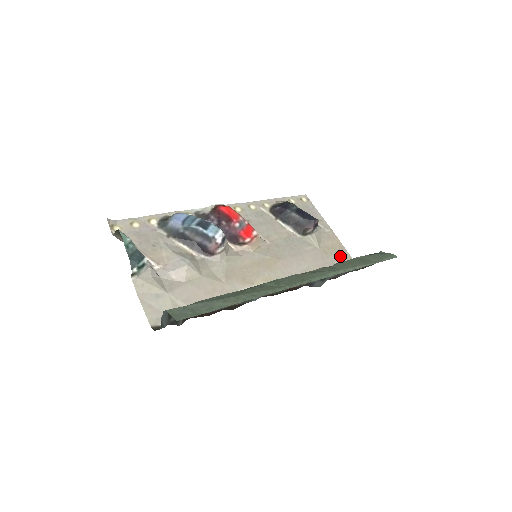
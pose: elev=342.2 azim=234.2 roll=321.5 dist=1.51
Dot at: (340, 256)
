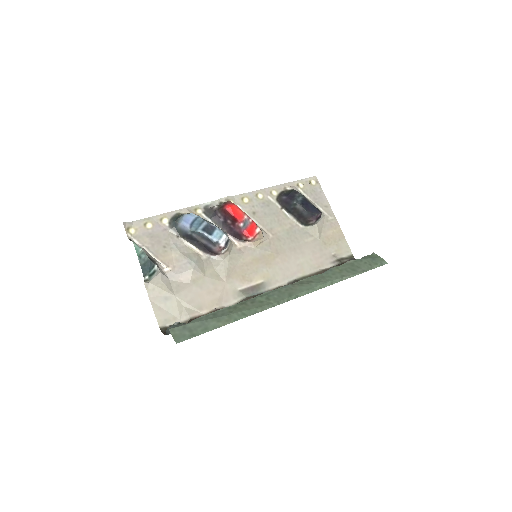
Dot at: (338, 246)
